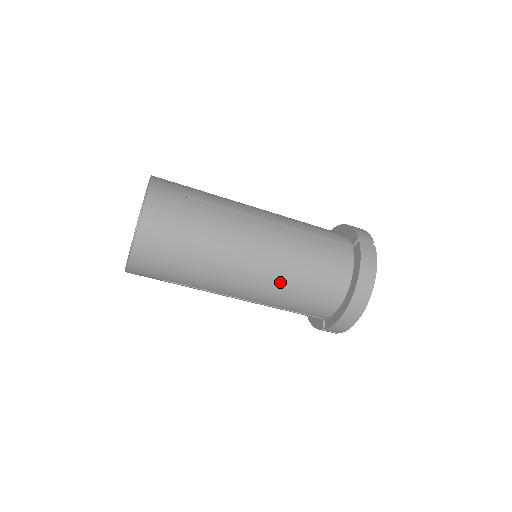
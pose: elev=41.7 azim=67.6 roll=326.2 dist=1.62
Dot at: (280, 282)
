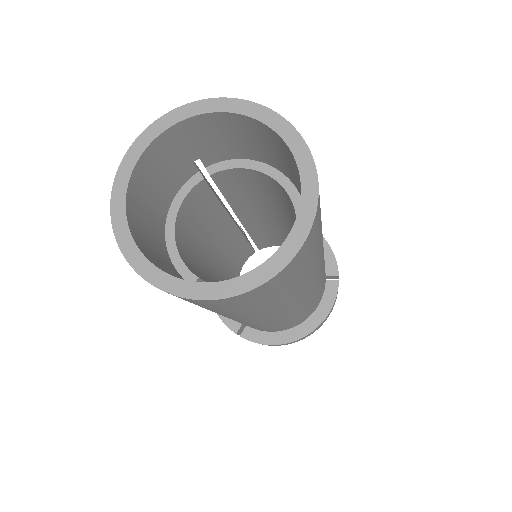
Dot at: (281, 321)
